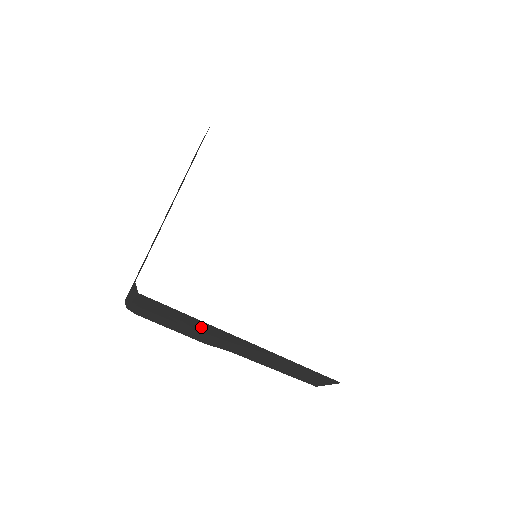
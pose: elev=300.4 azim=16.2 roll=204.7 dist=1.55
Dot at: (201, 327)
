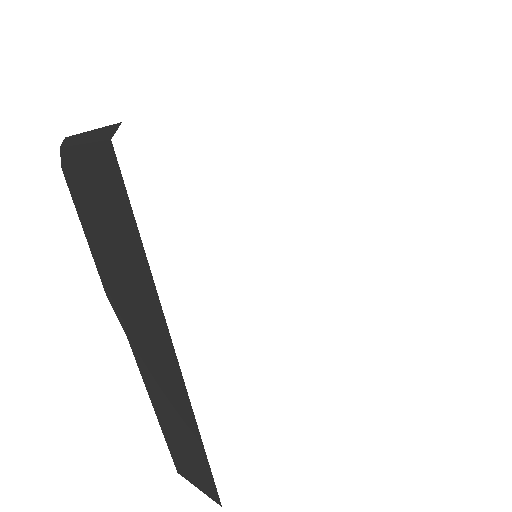
Dot at: (135, 274)
